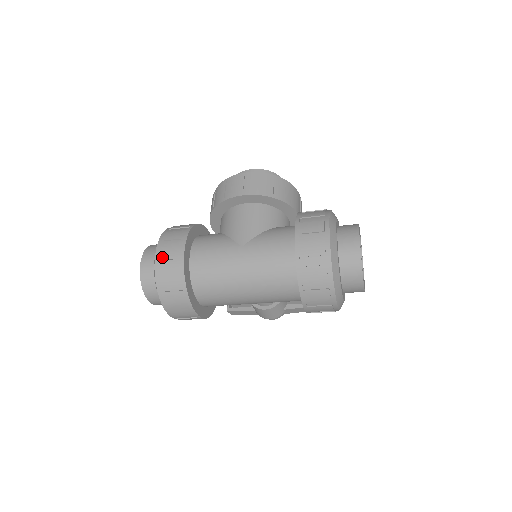
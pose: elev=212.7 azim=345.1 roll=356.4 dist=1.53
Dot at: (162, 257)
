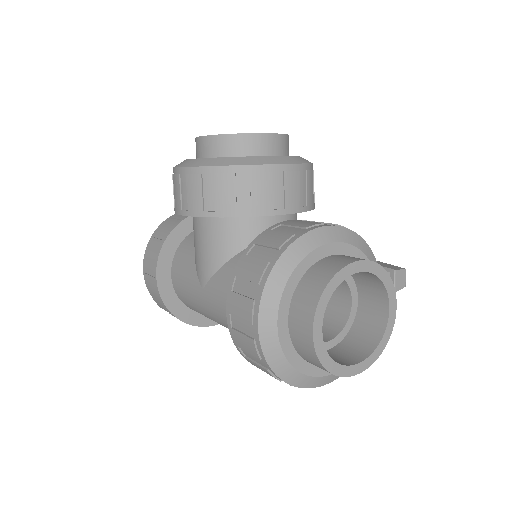
Dot at: (148, 286)
